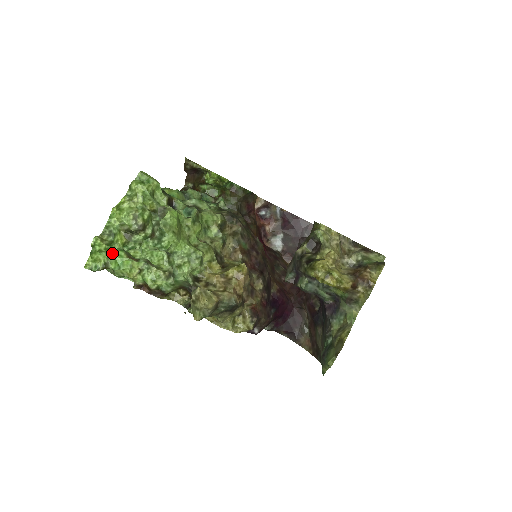
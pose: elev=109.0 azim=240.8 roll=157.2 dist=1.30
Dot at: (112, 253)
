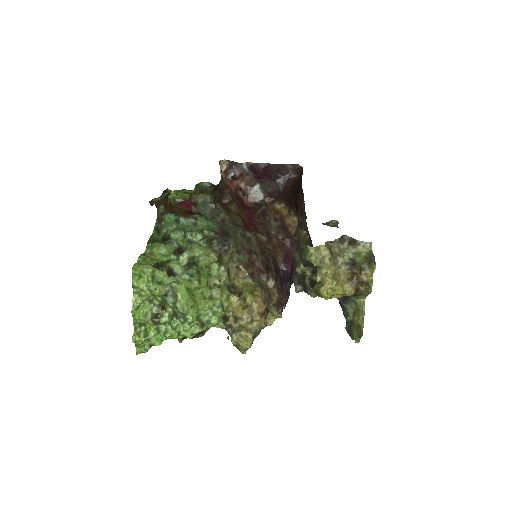
Dot at: occluded
